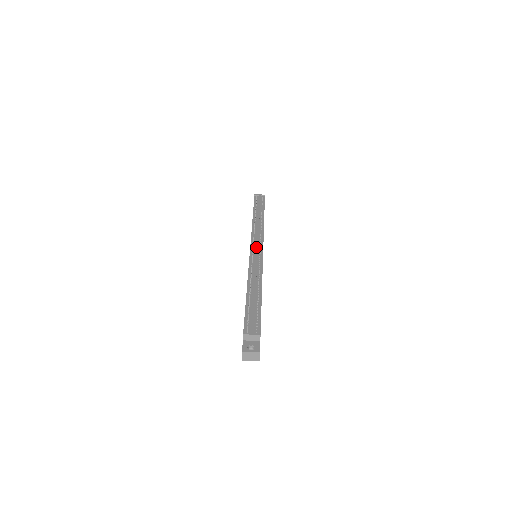
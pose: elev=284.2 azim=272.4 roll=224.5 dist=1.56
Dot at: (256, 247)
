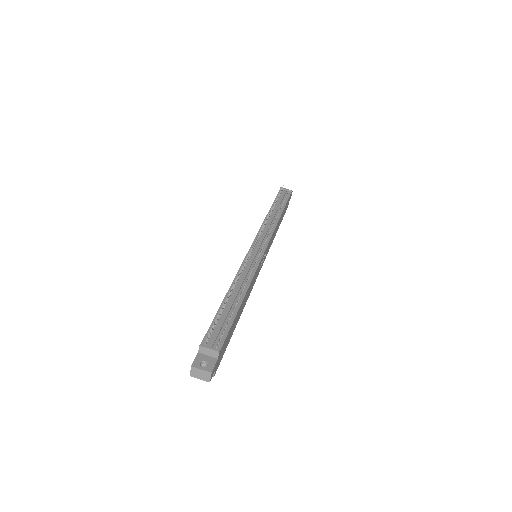
Dot at: (258, 246)
